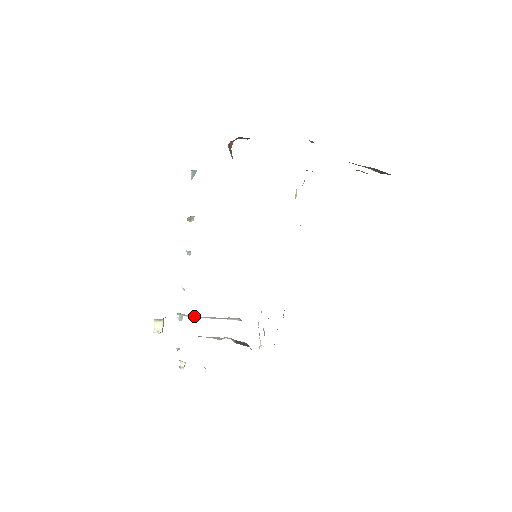
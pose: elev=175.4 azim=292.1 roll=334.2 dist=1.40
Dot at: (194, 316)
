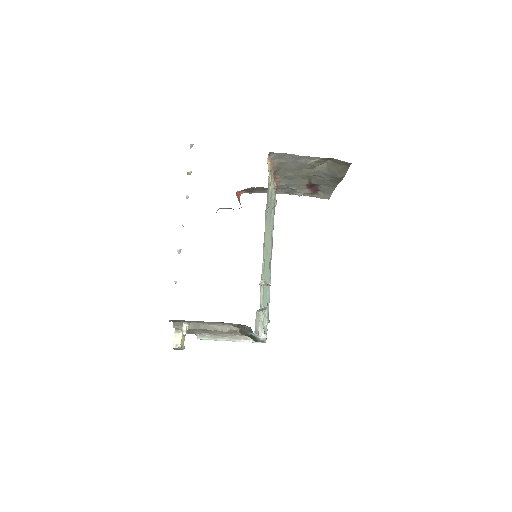
Dot at: (211, 338)
